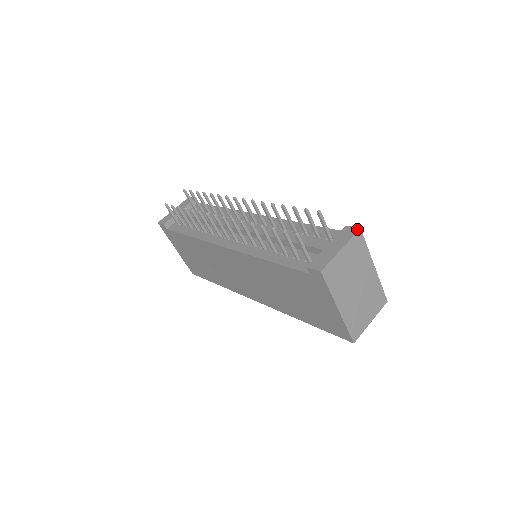
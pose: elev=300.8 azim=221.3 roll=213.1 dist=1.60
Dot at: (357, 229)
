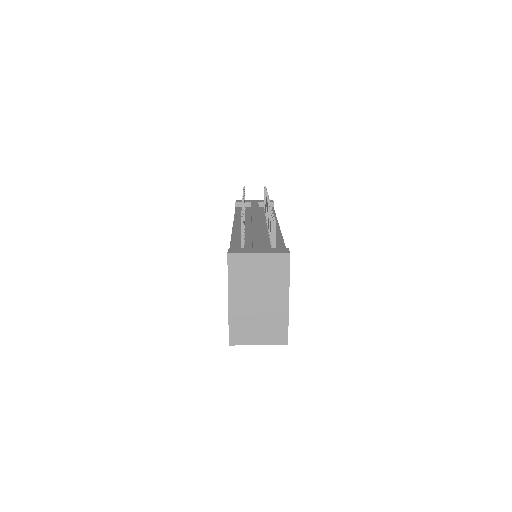
Dot at: (288, 252)
